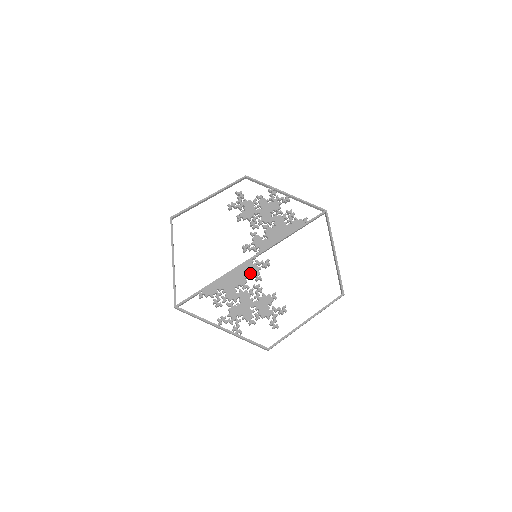
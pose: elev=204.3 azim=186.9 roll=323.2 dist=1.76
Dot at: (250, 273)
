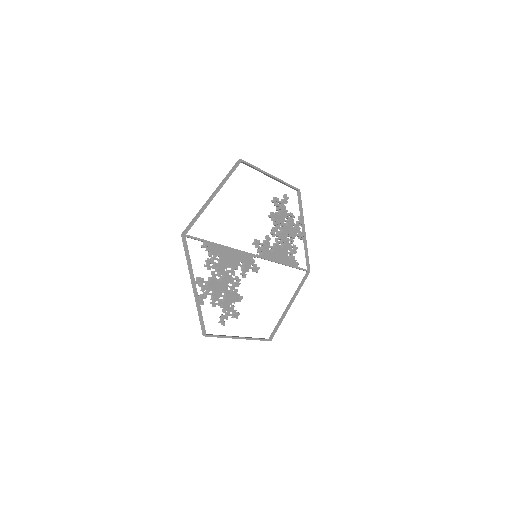
Dot at: (244, 265)
